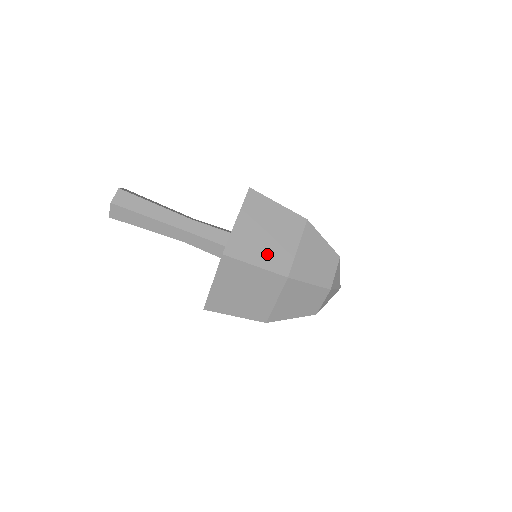
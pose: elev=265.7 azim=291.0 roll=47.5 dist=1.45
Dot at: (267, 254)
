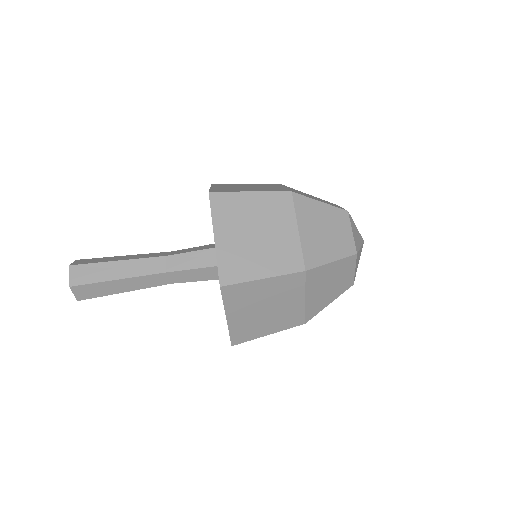
Dot at: (269, 258)
